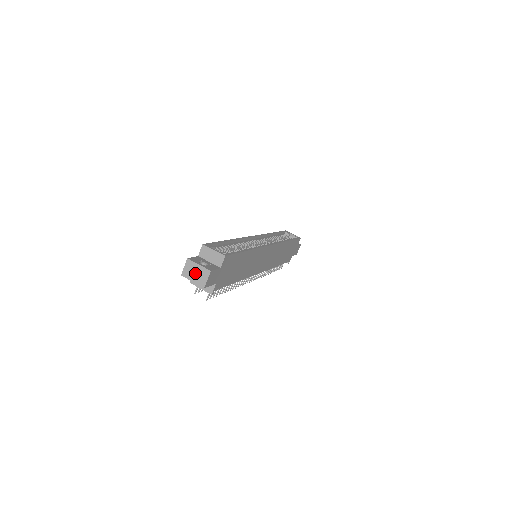
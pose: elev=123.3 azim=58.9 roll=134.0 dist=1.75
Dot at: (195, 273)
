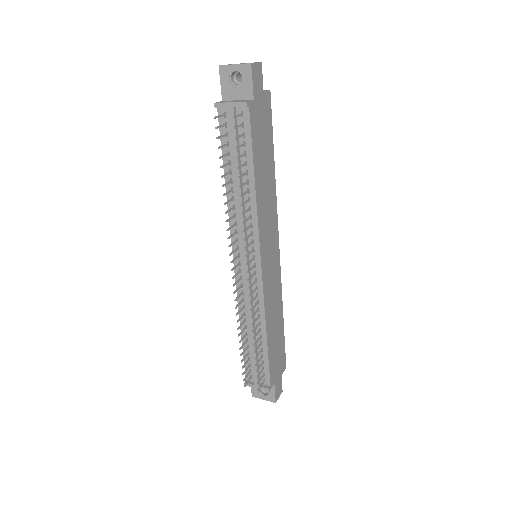
Dot at: occluded
